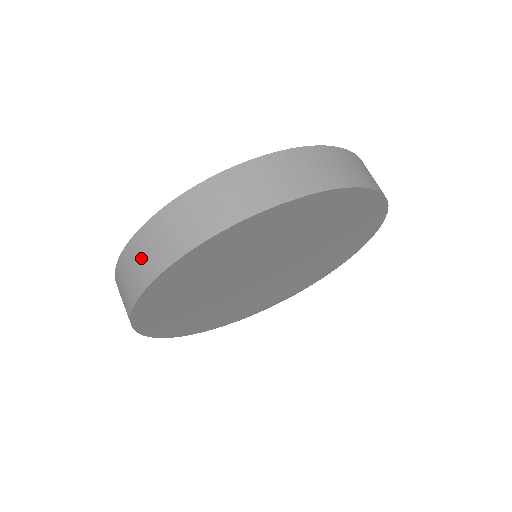
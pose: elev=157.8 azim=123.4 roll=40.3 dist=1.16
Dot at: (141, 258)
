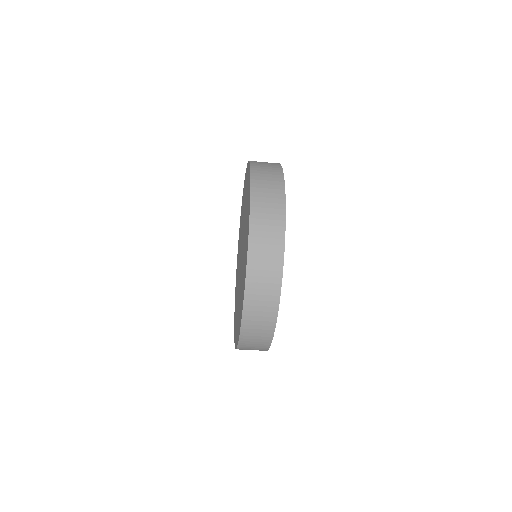
Dot at: (262, 287)
